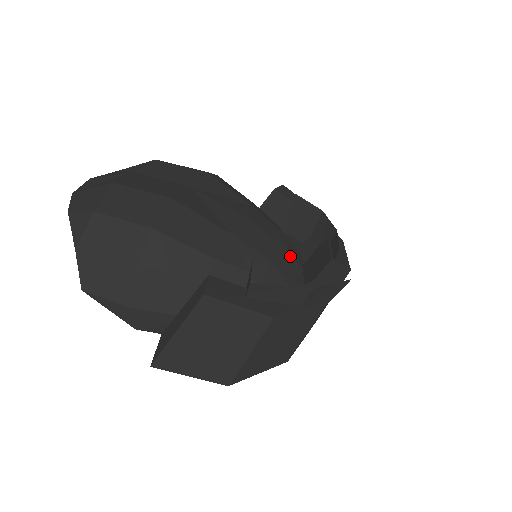
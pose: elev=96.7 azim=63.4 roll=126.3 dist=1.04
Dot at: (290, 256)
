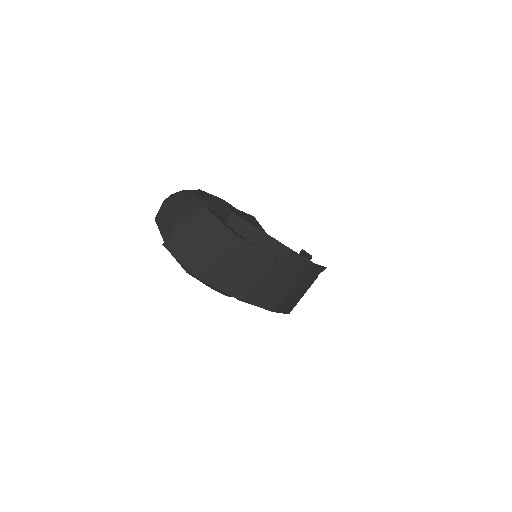
Dot at: occluded
